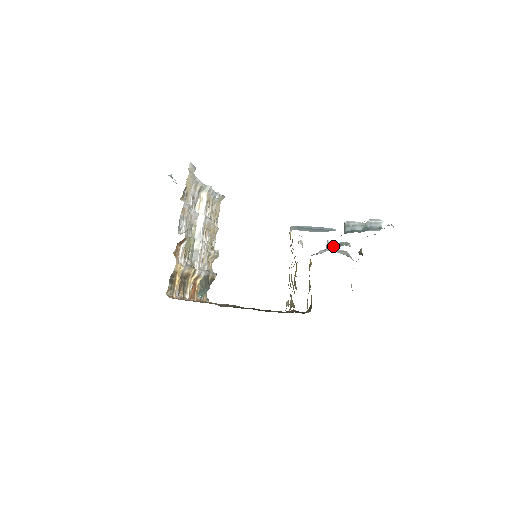
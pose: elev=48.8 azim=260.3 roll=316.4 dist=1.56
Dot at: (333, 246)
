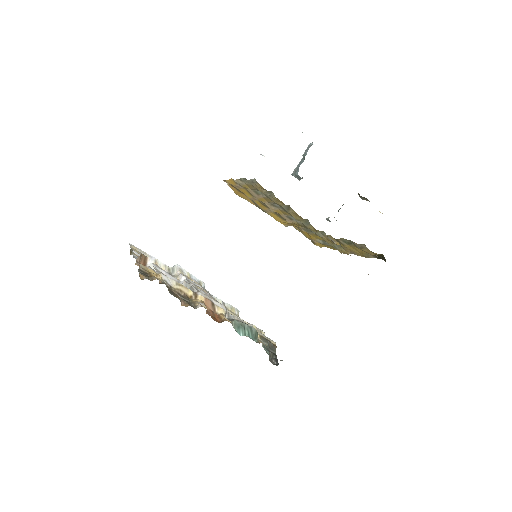
Dot at: occluded
